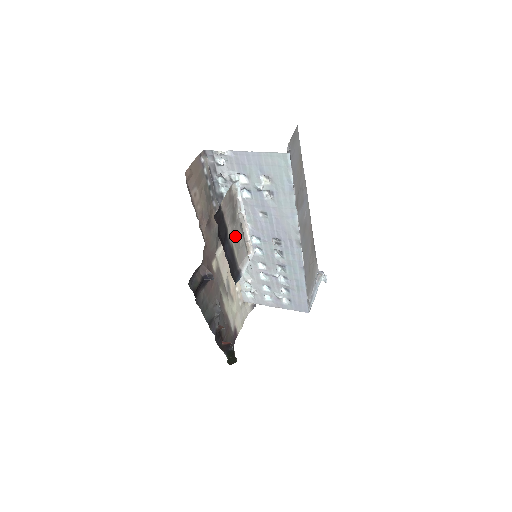
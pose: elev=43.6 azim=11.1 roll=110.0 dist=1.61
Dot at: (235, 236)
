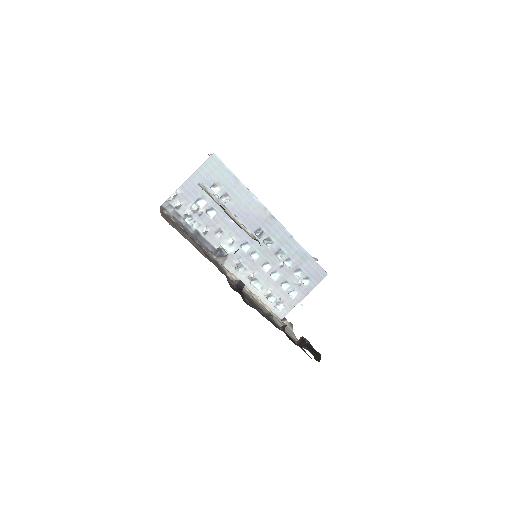
Dot at: occluded
